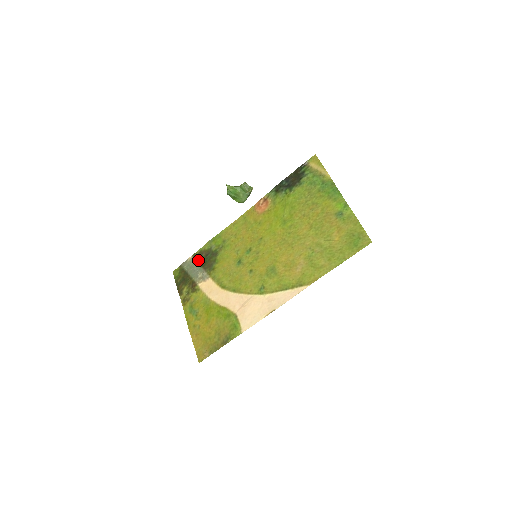
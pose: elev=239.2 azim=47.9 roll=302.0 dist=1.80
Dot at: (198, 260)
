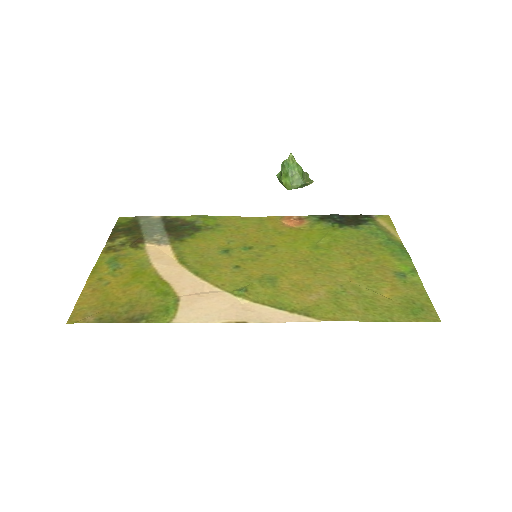
Dot at: (167, 223)
